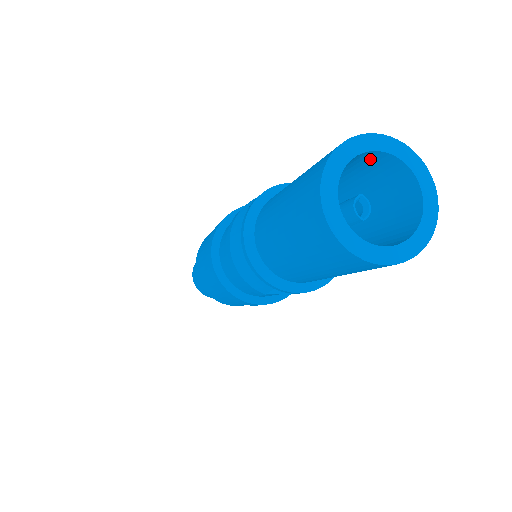
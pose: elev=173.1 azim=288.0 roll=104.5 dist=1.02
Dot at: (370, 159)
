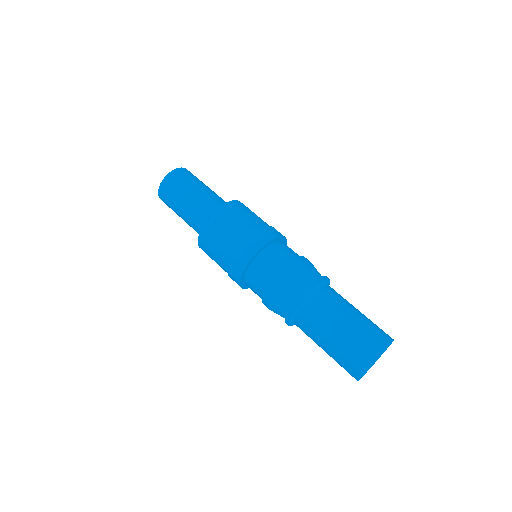
Dot at: occluded
